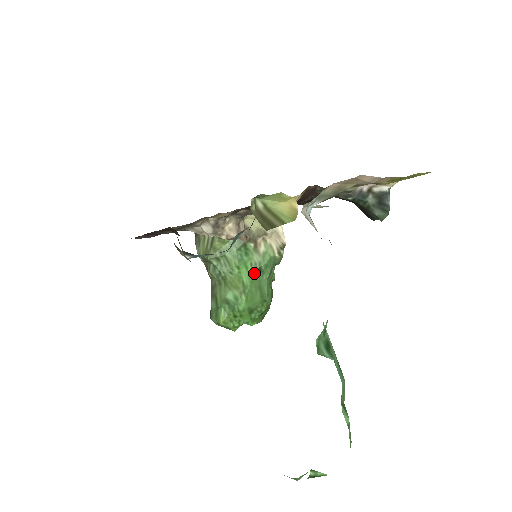
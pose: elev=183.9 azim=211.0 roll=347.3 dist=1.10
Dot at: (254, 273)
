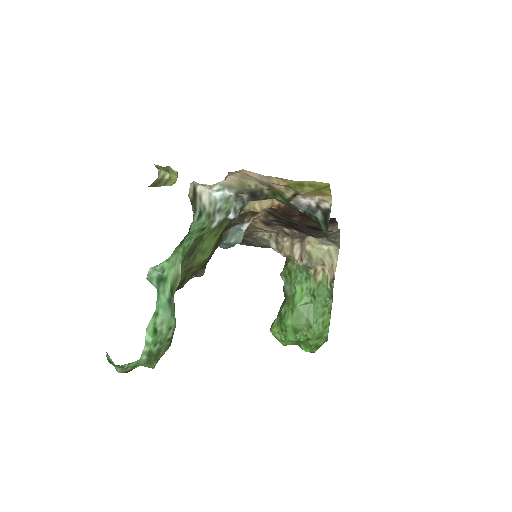
Dot at: (308, 297)
